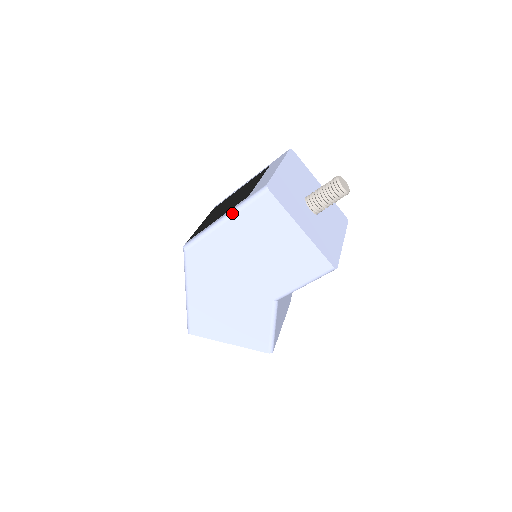
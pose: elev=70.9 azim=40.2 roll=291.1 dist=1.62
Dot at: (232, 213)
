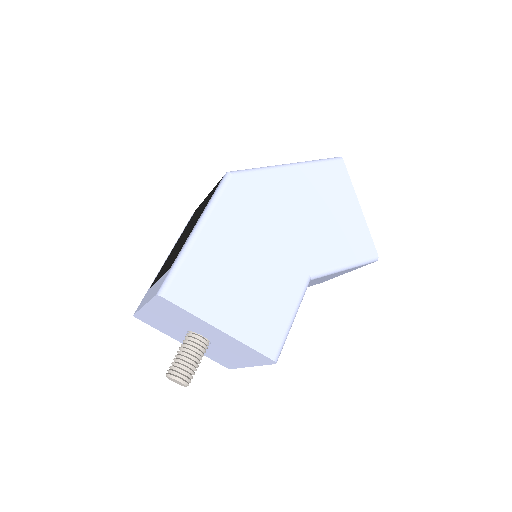
Dot at: (302, 162)
